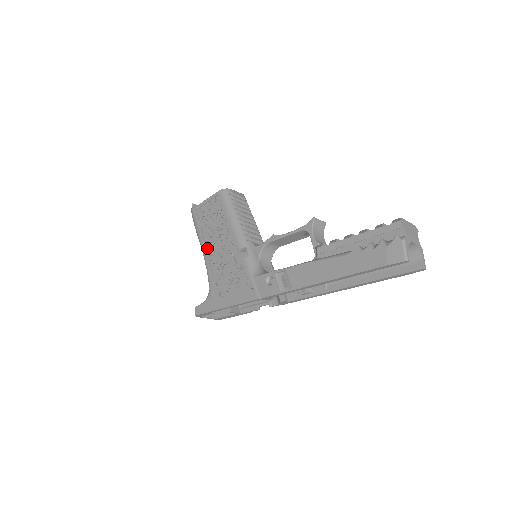
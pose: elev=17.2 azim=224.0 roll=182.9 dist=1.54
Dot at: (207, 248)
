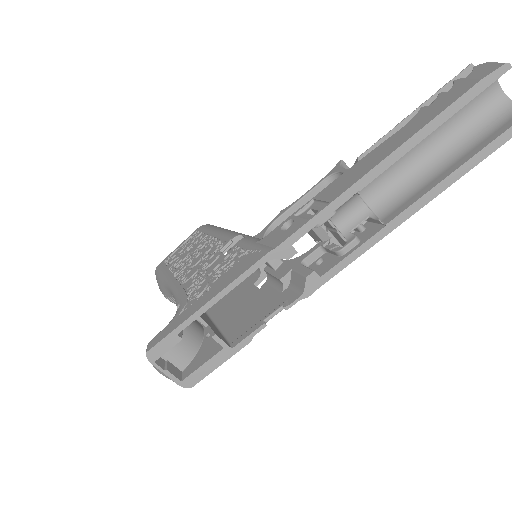
Dot at: (177, 277)
